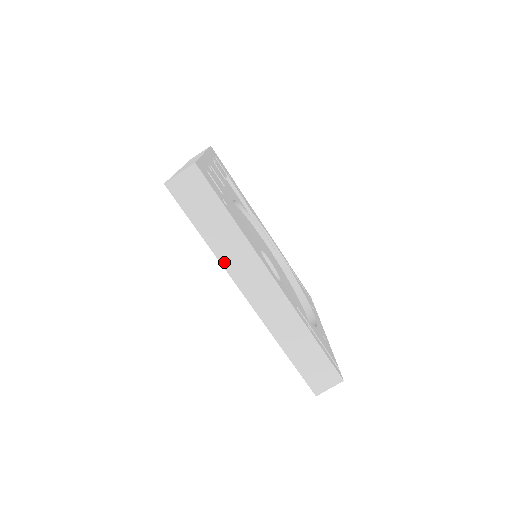
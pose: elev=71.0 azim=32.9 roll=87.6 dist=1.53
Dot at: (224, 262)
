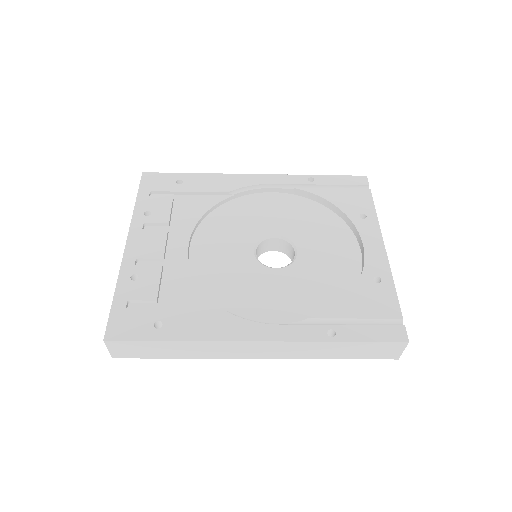
Dot at: (210, 357)
